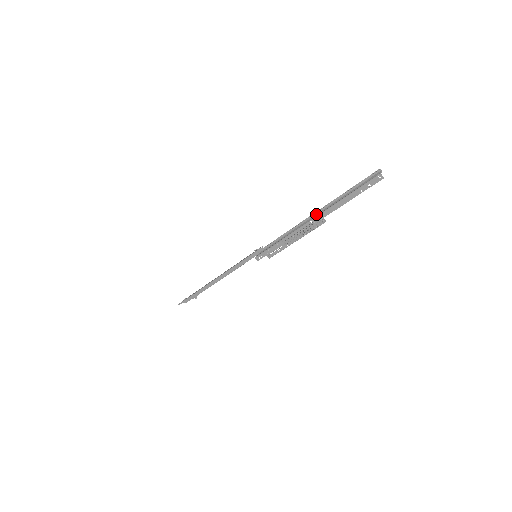
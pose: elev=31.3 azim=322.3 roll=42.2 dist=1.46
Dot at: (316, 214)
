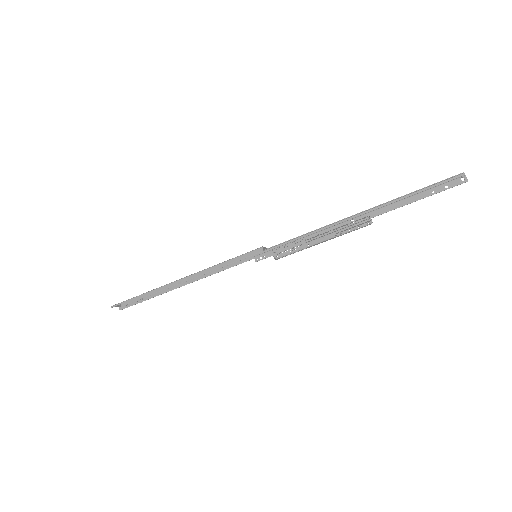
Dot at: (361, 214)
